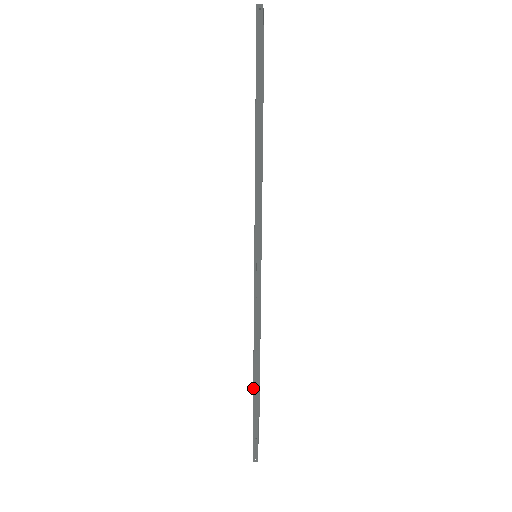
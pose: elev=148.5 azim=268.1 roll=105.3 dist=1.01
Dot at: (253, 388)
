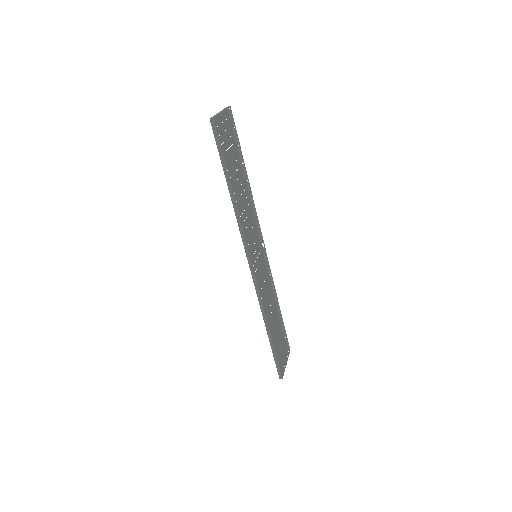
Dot at: (268, 337)
